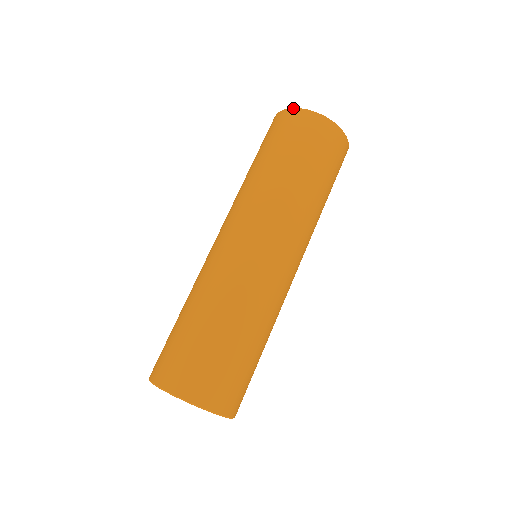
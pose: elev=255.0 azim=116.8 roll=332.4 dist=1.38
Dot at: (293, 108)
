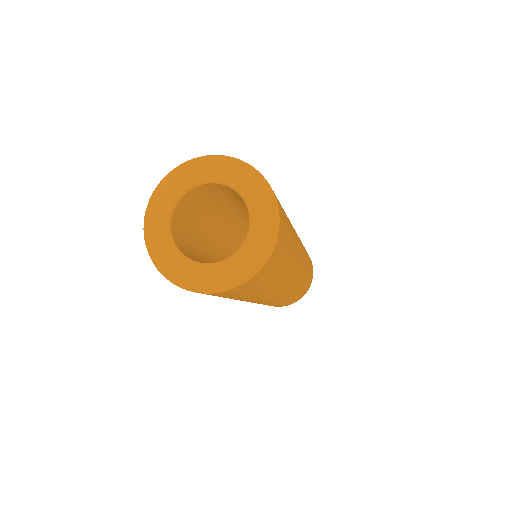
Dot at: occluded
